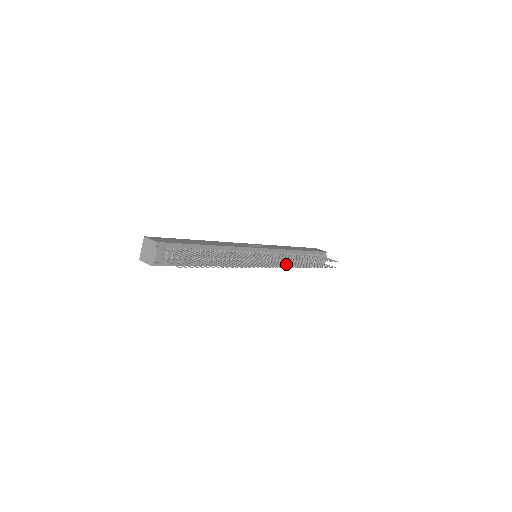
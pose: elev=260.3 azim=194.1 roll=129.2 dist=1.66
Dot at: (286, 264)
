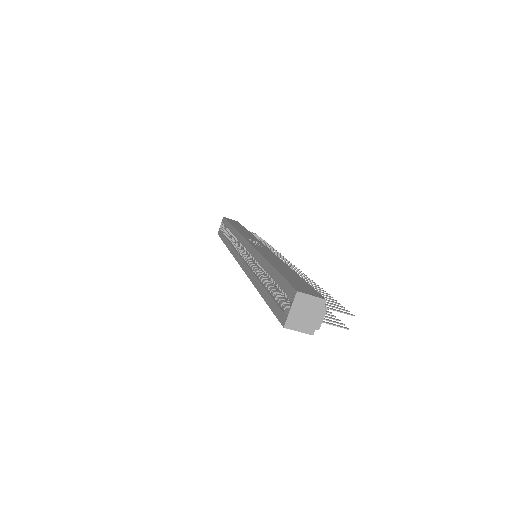
Dot at: occluded
